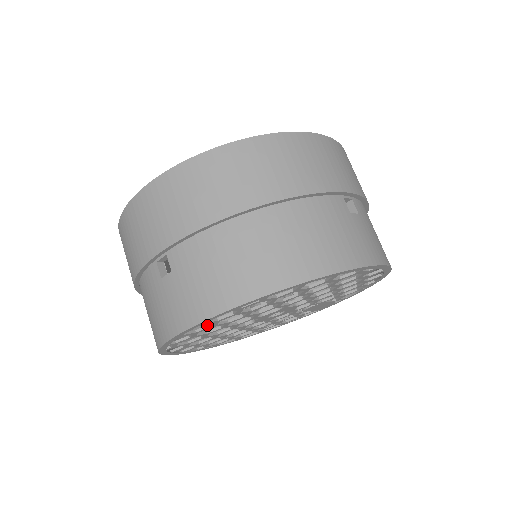
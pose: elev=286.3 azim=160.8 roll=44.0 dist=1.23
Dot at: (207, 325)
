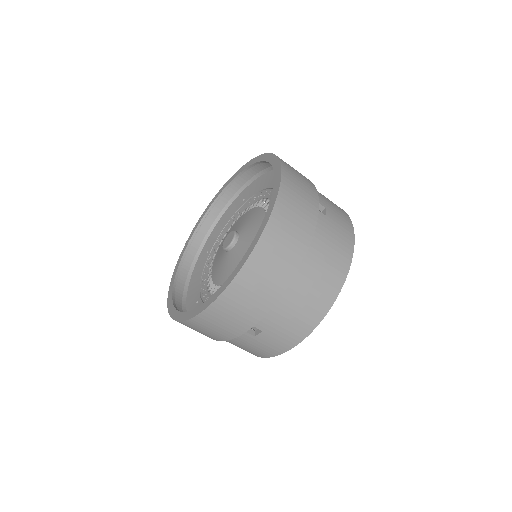
Dot at: occluded
